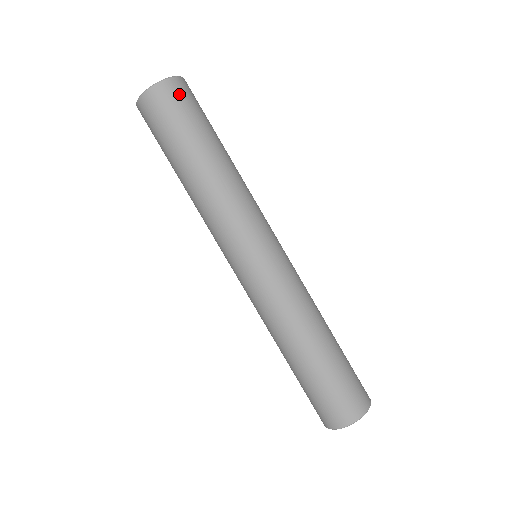
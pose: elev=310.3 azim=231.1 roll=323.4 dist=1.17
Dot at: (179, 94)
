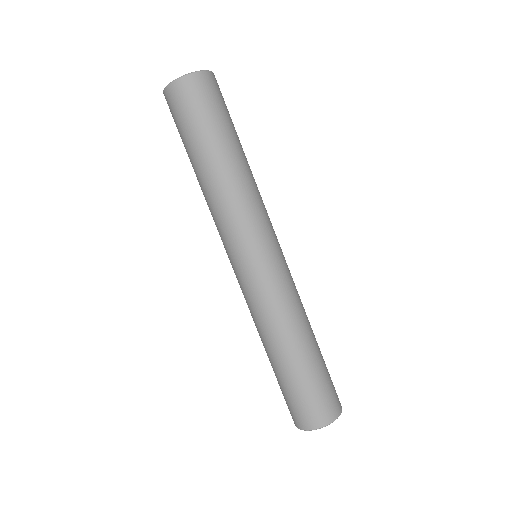
Dot at: (220, 91)
